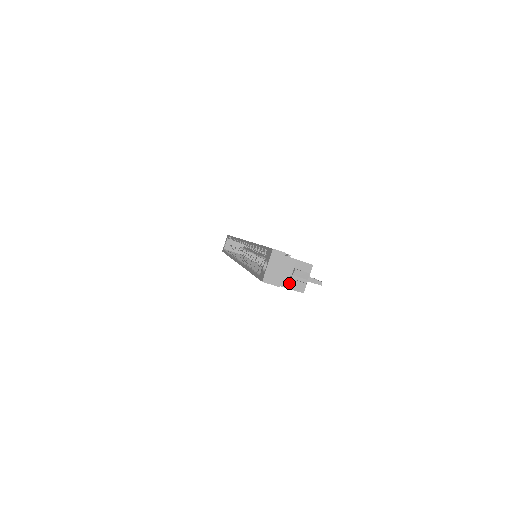
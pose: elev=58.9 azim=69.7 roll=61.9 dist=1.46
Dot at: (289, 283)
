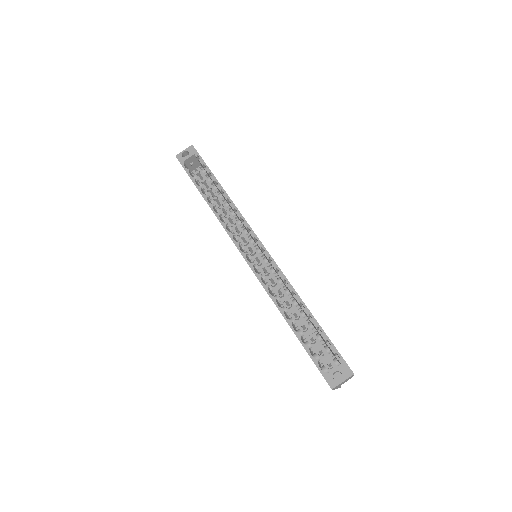
Dot at: (337, 388)
